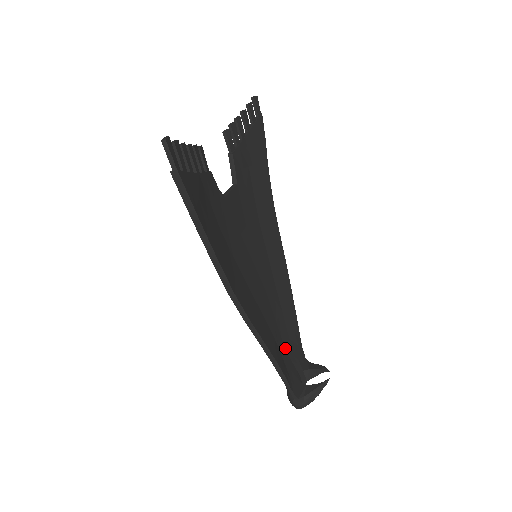
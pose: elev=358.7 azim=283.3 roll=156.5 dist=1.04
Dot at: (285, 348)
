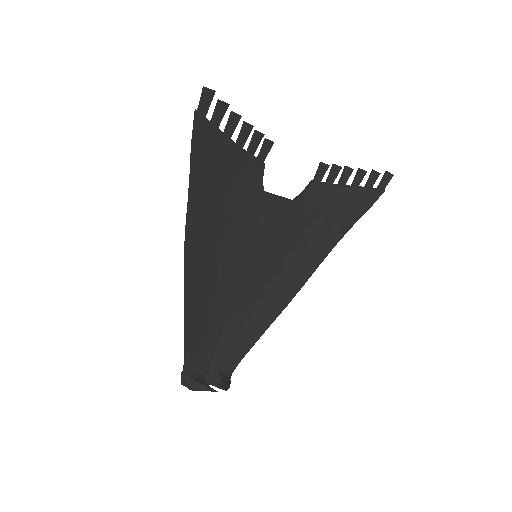
Dot at: (219, 340)
